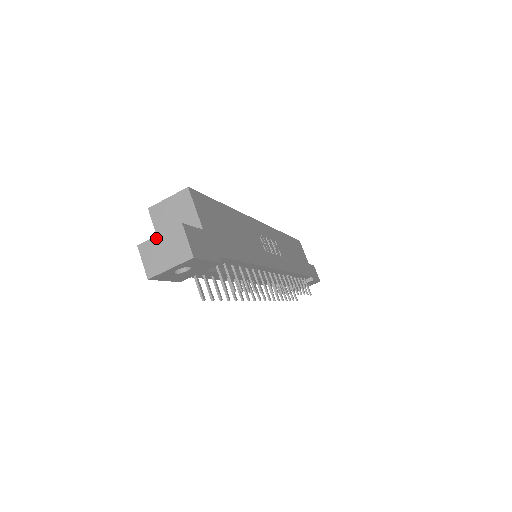
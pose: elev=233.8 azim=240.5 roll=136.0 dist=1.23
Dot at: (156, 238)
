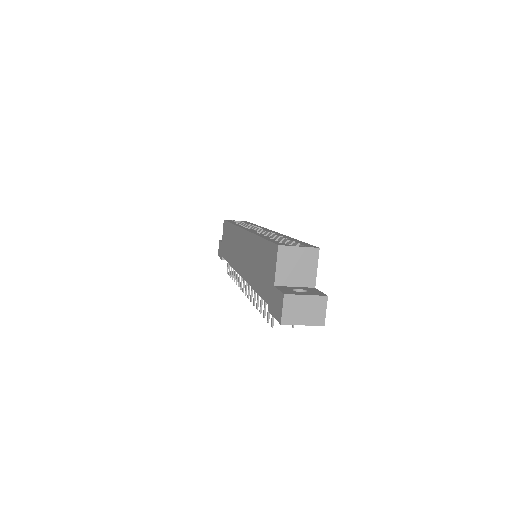
Dot at: (303, 296)
